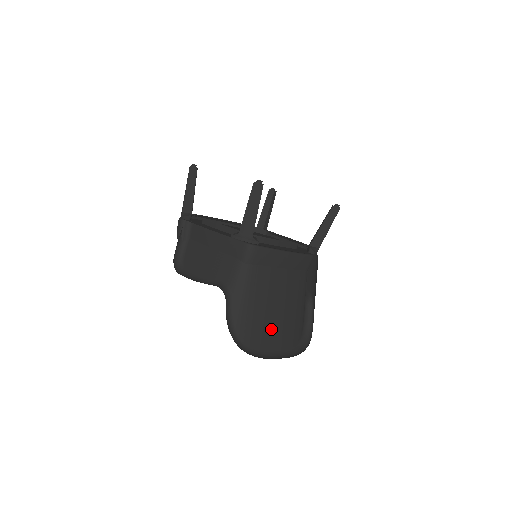
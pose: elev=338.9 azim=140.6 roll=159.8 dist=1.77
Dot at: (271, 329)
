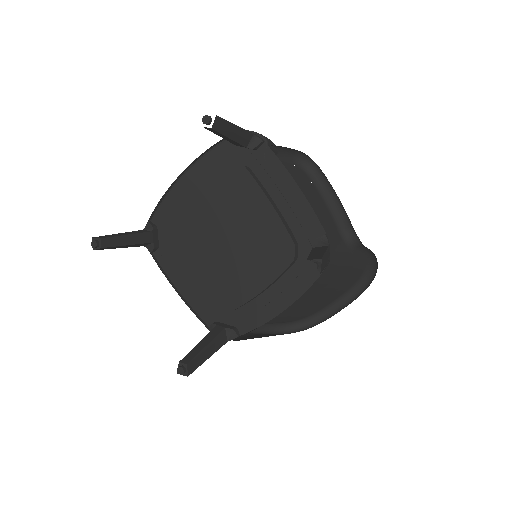
Dot at: (317, 306)
